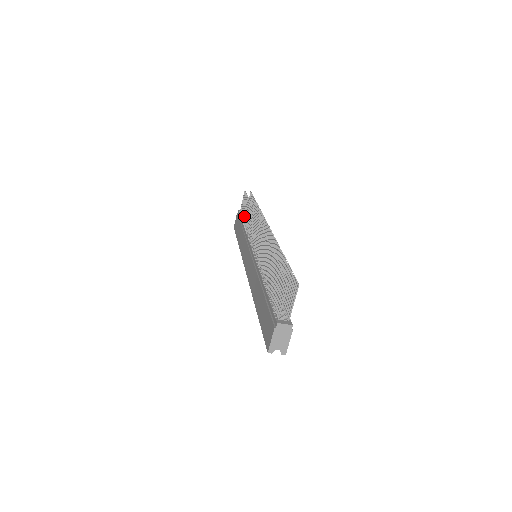
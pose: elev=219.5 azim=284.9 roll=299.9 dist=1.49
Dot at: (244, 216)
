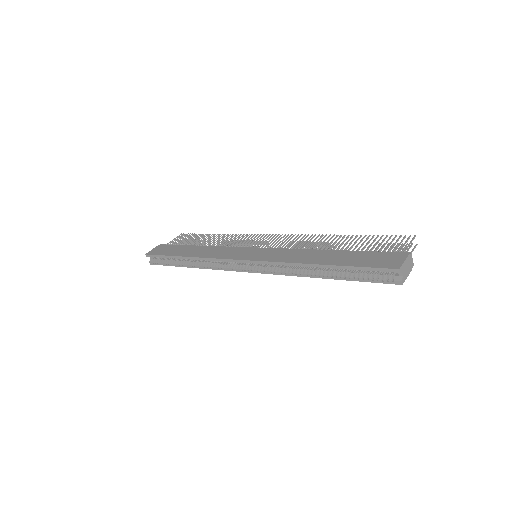
Dot at: (193, 243)
